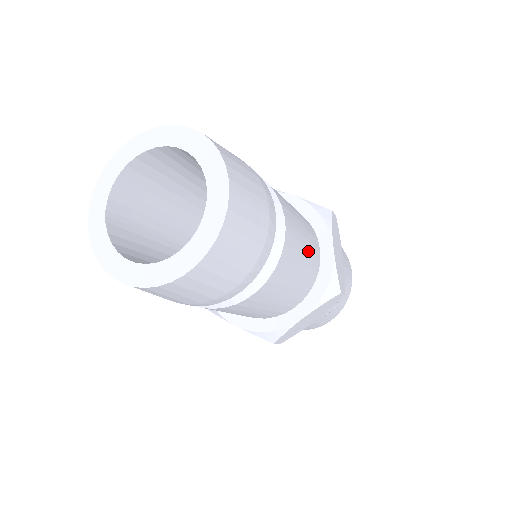
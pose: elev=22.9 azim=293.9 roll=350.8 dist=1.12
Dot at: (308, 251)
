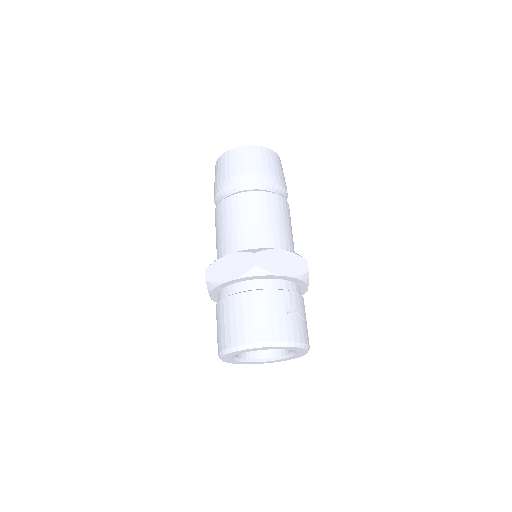
Dot at: occluded
